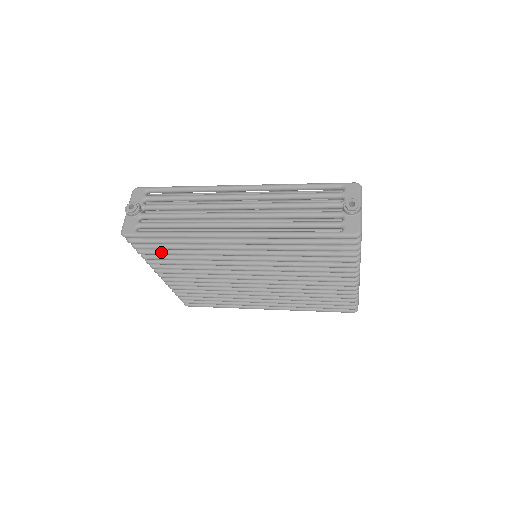
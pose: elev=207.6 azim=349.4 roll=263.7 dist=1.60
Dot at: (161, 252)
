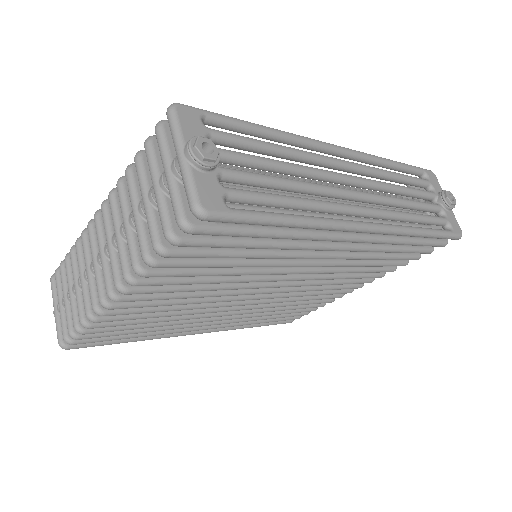
Dot at: (212, 253)
